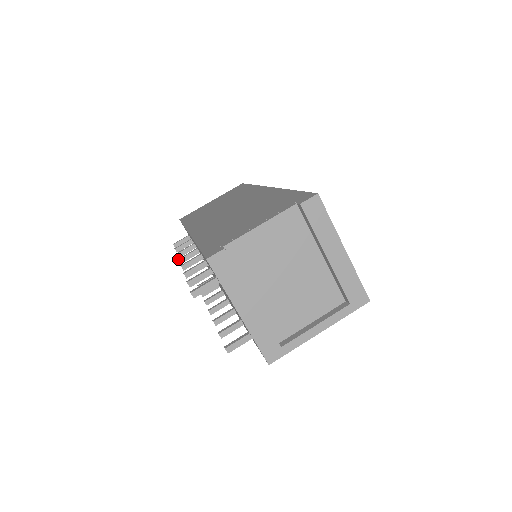
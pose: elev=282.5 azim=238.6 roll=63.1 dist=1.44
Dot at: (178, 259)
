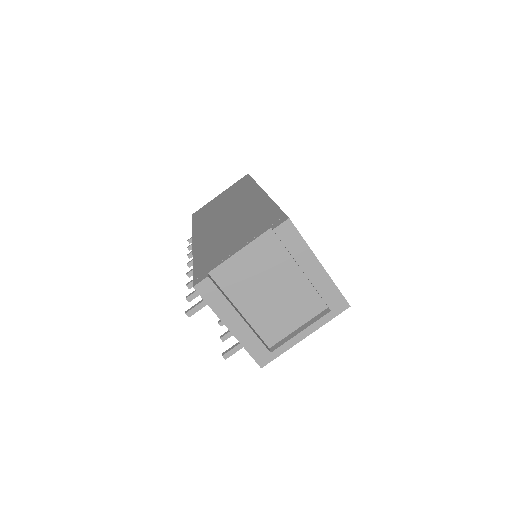
Dot at: occluded
